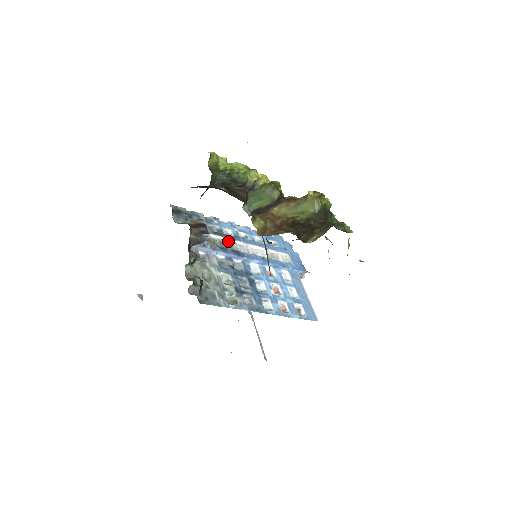
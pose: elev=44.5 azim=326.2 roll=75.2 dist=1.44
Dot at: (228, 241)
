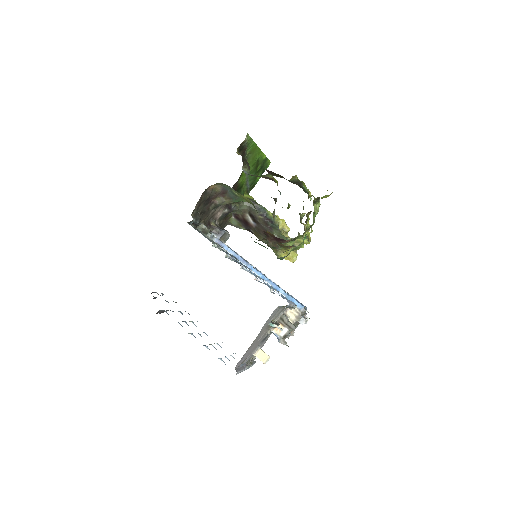
Dot at: occluded
